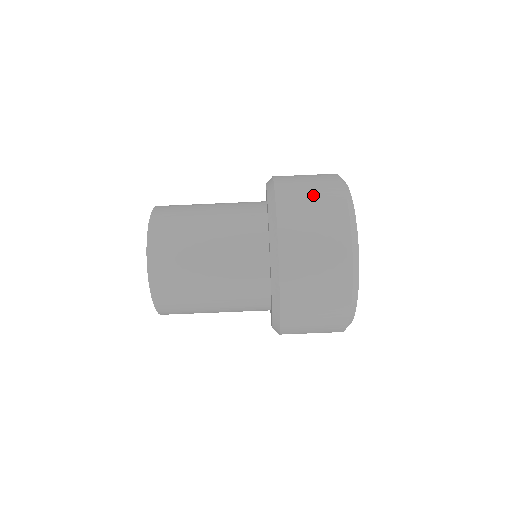
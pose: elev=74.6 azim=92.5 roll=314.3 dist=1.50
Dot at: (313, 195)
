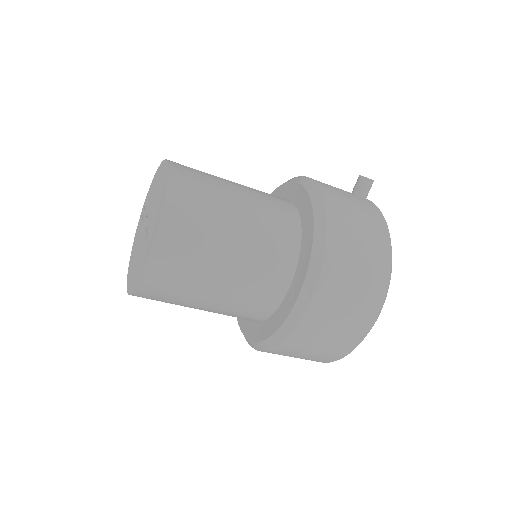
Dot at: (354, 294)
